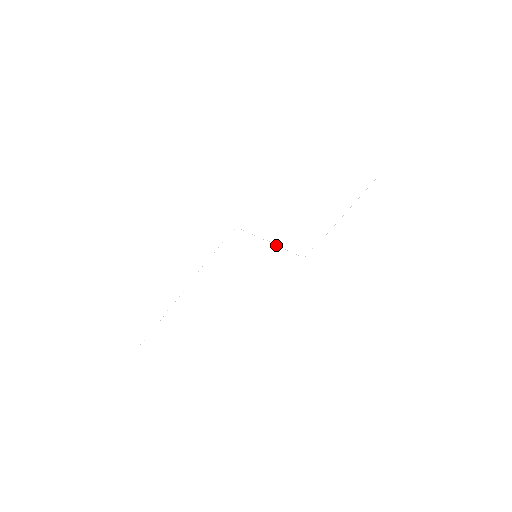
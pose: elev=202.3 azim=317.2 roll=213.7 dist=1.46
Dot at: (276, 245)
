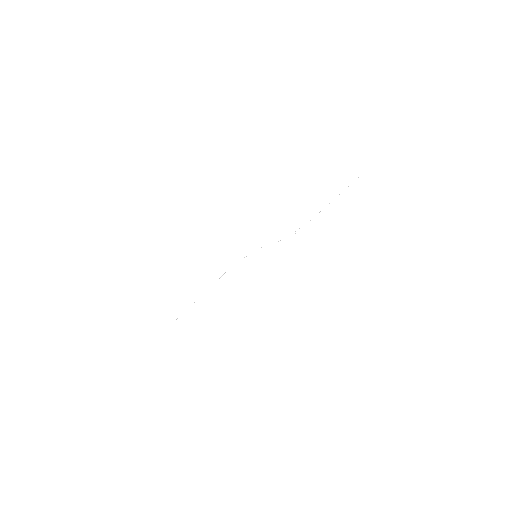
Dot at: occluded
